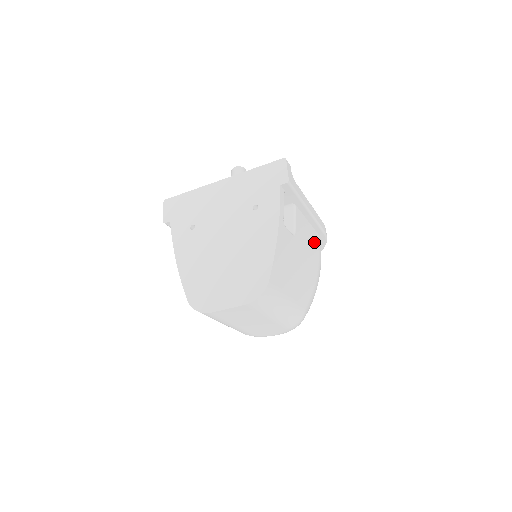
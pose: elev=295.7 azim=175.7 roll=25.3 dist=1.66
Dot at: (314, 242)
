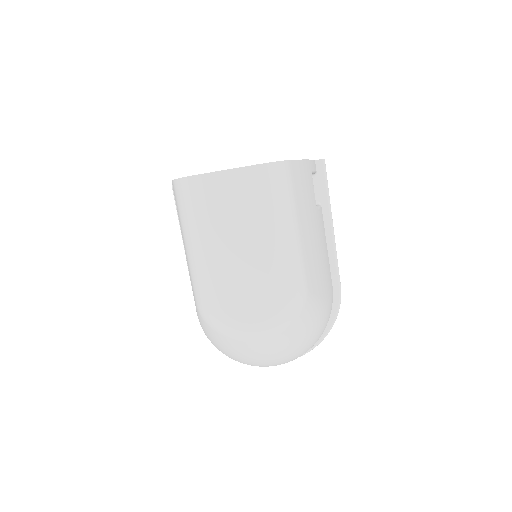
Dot at: (329, 273)
